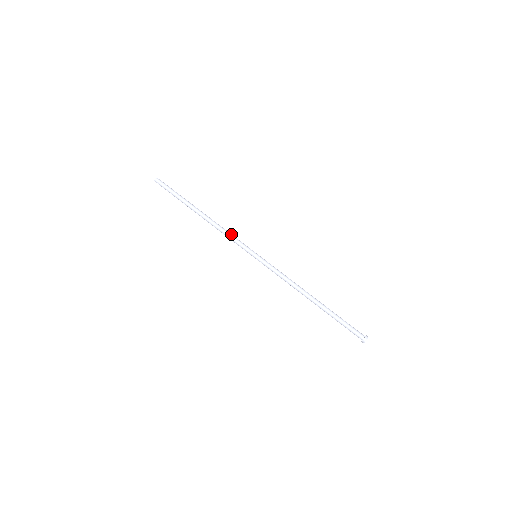
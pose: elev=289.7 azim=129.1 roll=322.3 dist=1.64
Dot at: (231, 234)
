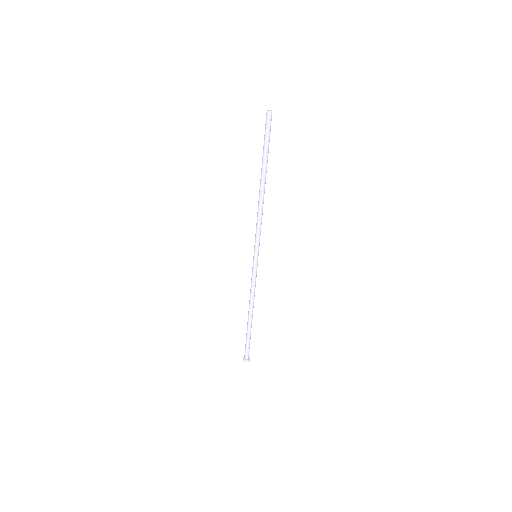
Dot at: occluded
